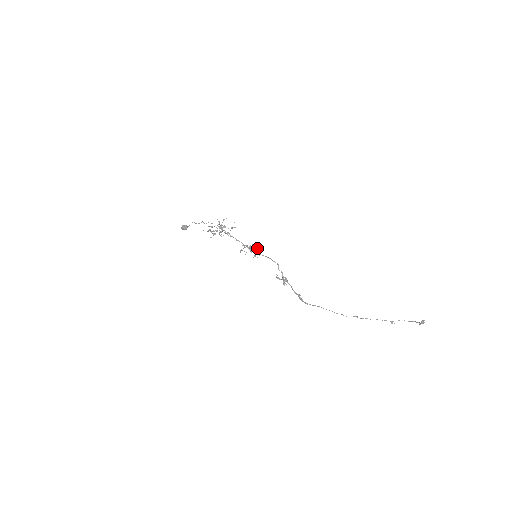
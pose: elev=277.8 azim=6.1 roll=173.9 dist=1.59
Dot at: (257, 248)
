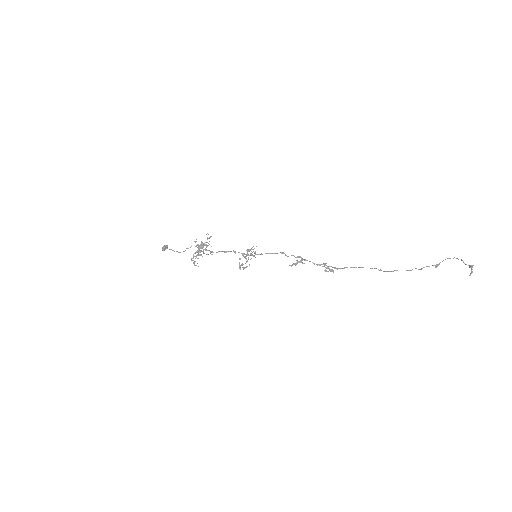
Dot at: (250, 249)
